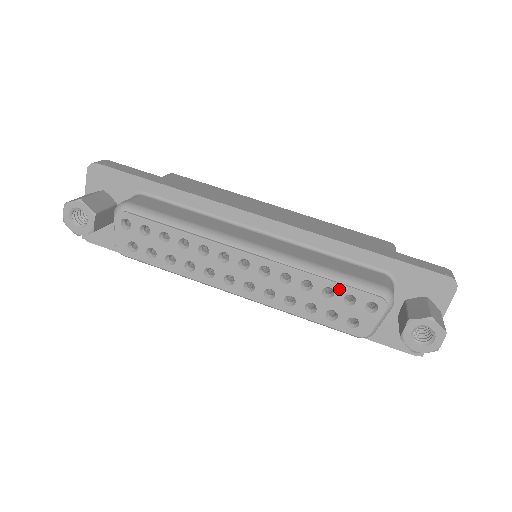
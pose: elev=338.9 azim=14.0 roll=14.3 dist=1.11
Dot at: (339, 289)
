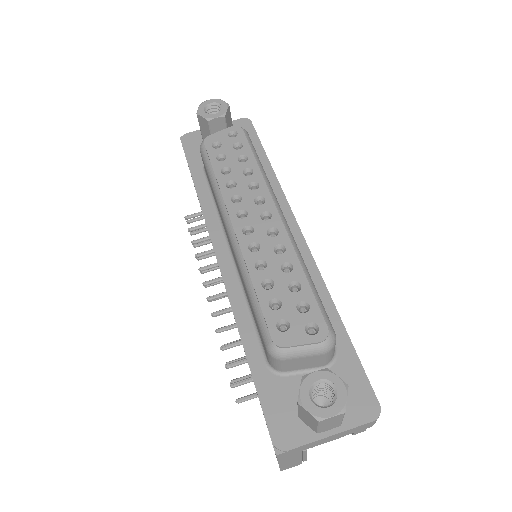
Dot at: (306, 292)
